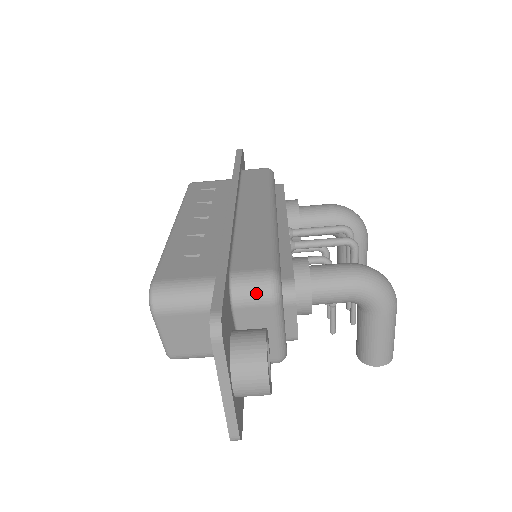
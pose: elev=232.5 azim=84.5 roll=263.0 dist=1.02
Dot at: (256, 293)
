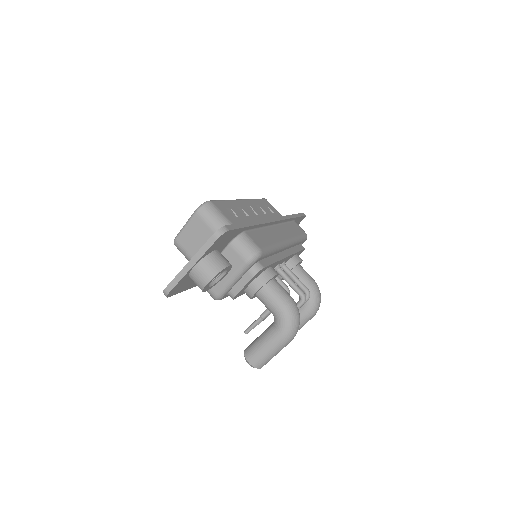
Dot at: (245, 249)
